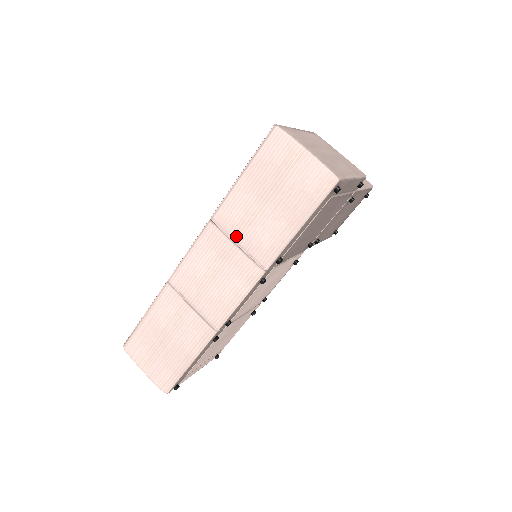
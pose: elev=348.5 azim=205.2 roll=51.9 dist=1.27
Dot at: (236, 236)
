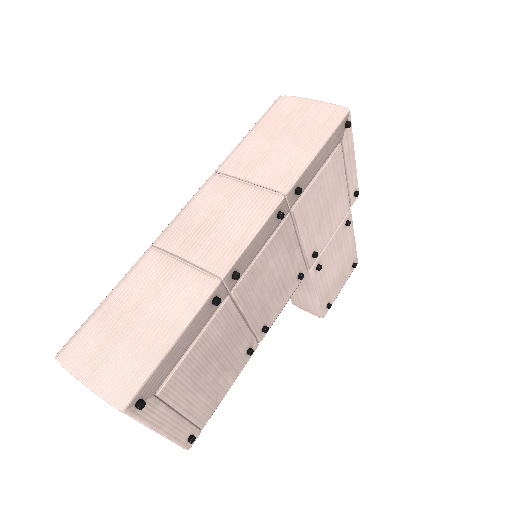
Dot at: (247, 174)
